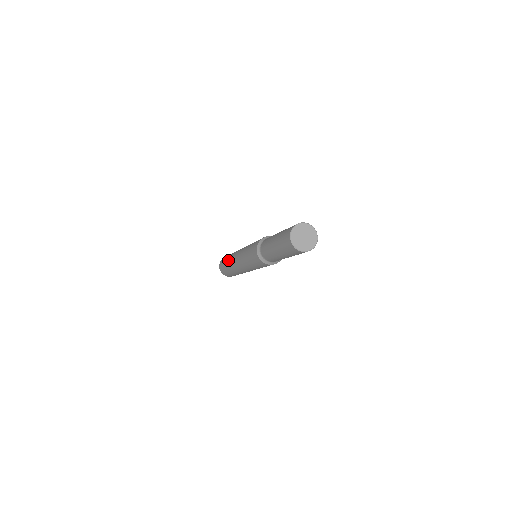
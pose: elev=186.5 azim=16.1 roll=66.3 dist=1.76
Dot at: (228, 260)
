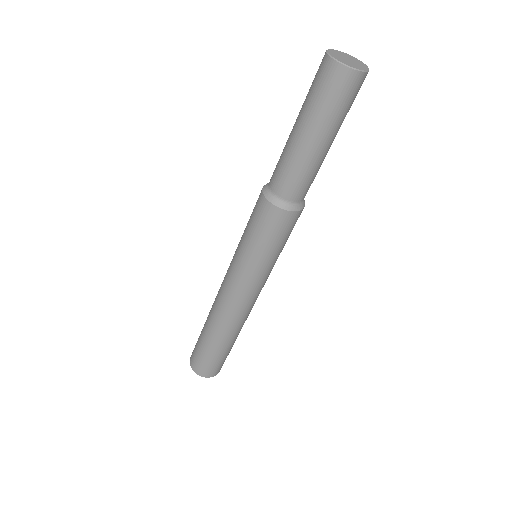
Dot at: occluded
